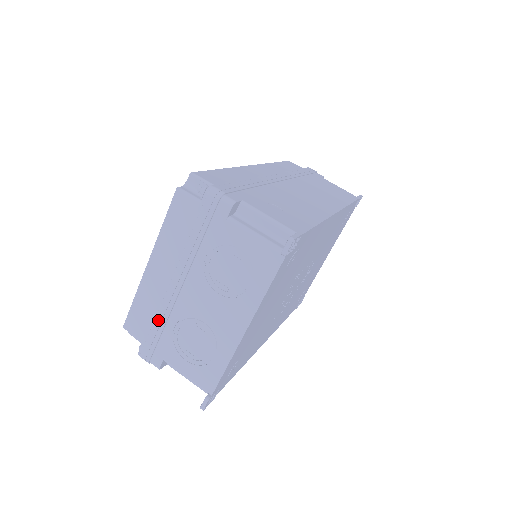
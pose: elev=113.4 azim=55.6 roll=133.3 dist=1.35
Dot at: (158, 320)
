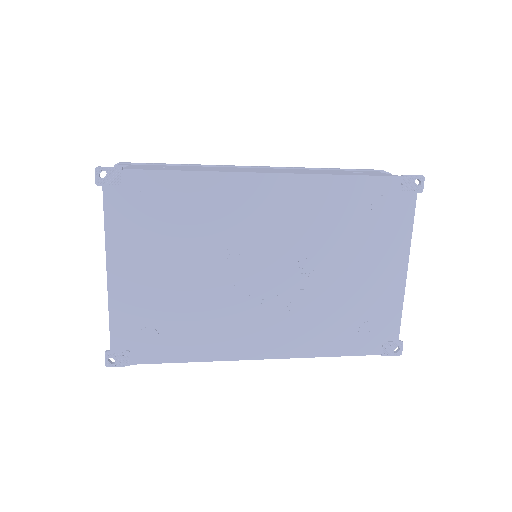
Dot at: occluded
